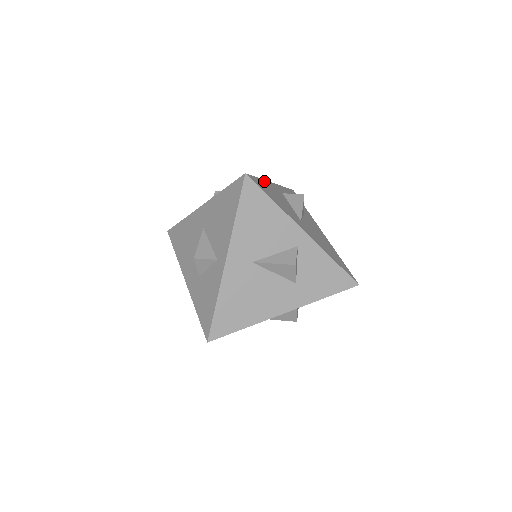
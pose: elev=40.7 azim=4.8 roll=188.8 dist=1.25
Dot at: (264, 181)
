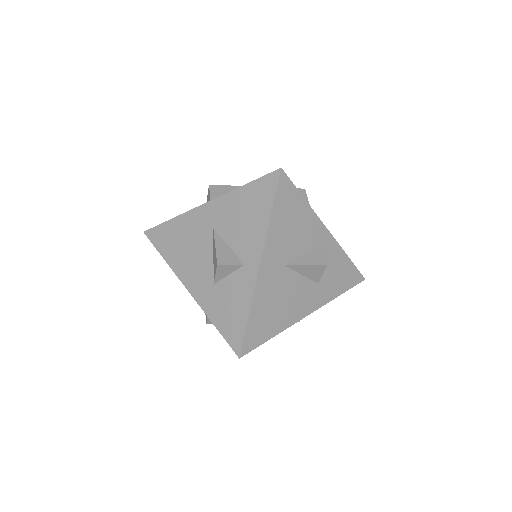
Dot at: occluded
